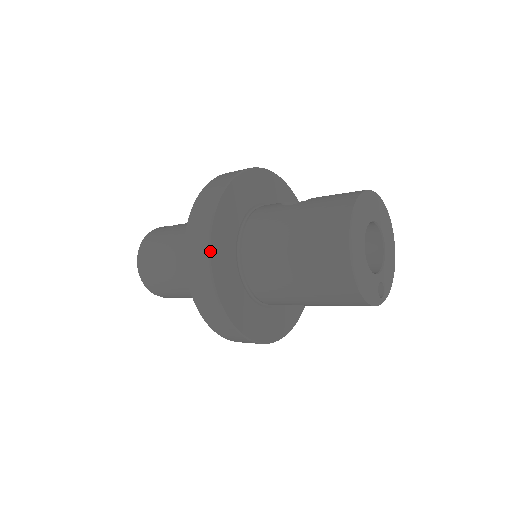
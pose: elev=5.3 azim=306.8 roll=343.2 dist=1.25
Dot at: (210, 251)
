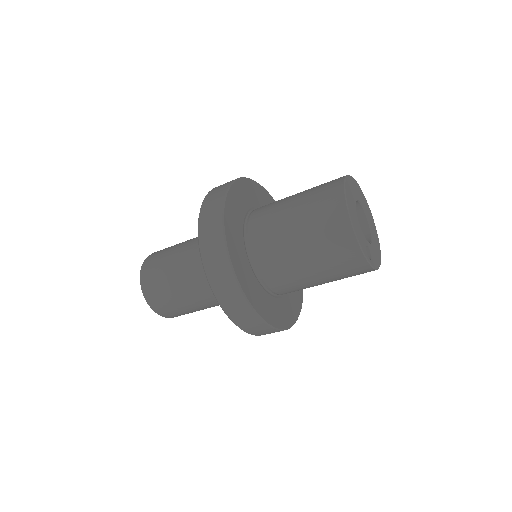
Dot at: (227, 193)
